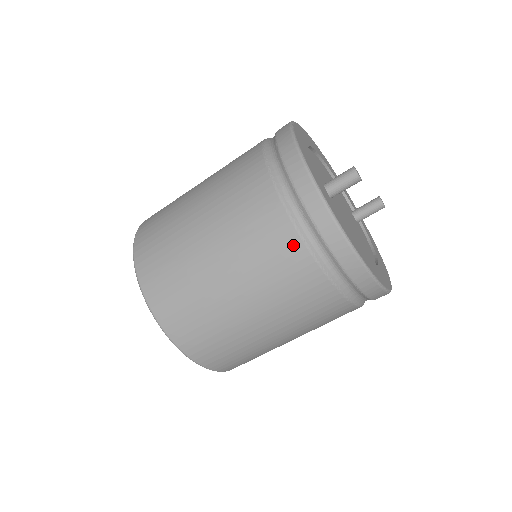
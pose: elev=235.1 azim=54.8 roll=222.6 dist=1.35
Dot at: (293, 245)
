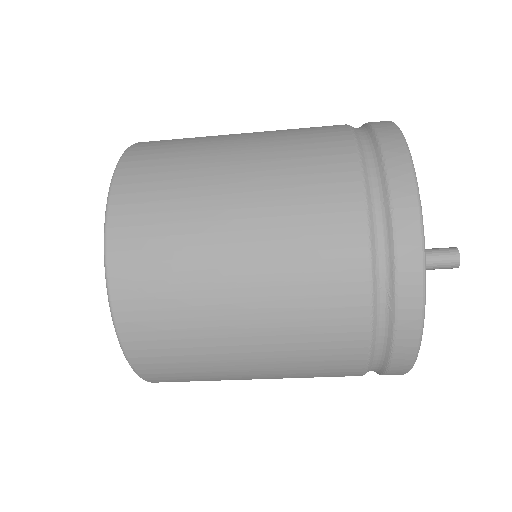
Dot at: (355, 331)
